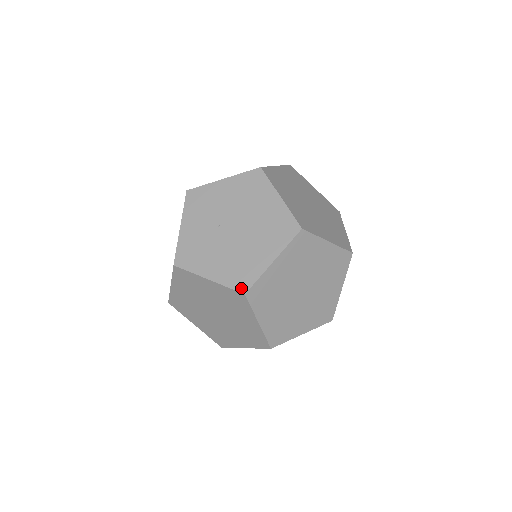
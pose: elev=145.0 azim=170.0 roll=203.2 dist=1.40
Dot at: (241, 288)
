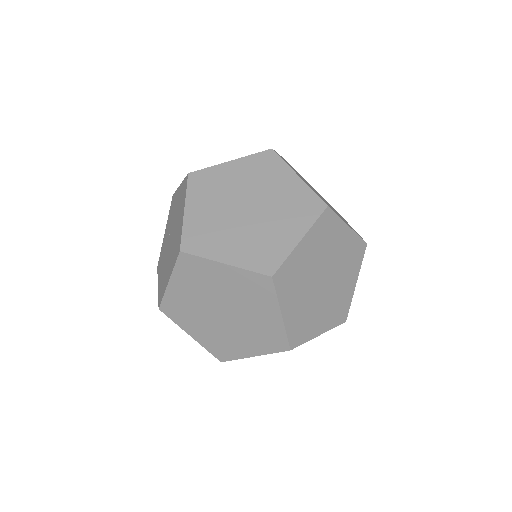
Dot at: (159, 302)
